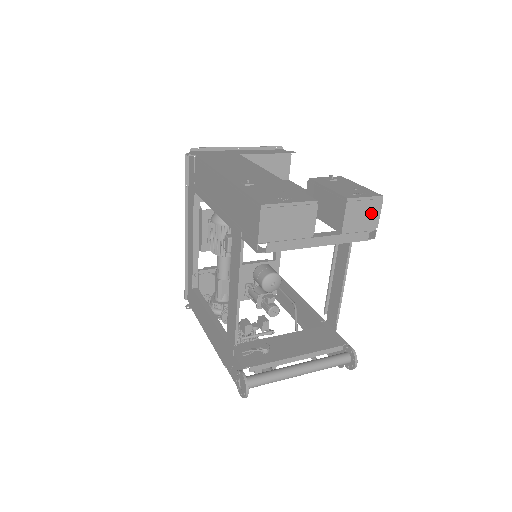
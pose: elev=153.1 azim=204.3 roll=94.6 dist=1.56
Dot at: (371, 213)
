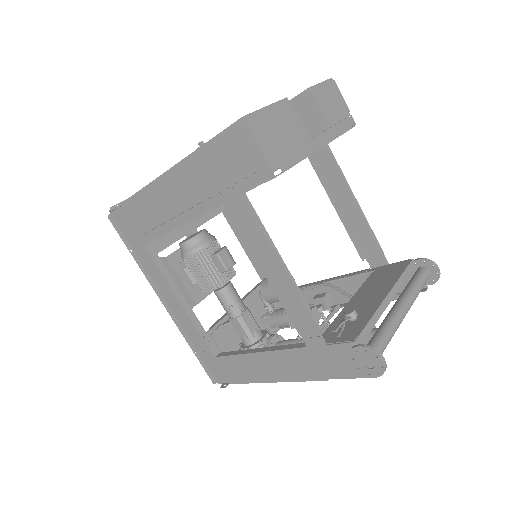
Dot at: (335, 98)
